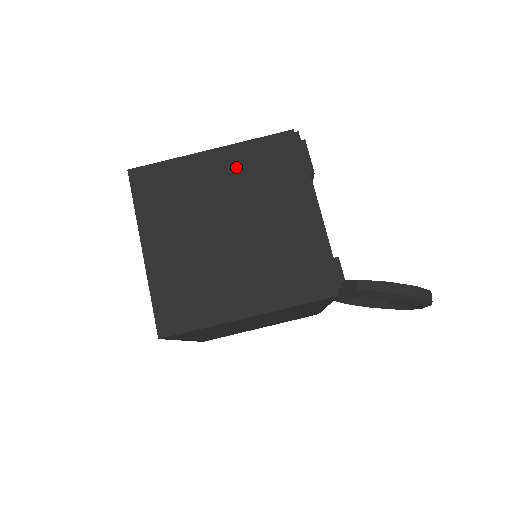
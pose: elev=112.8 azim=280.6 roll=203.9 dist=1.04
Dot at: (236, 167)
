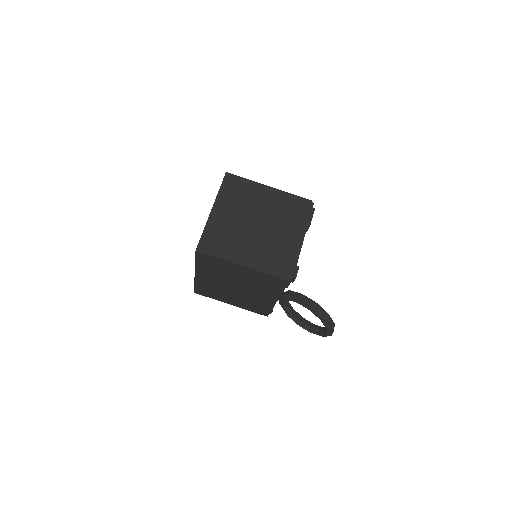
Dot at: (276, 200)
